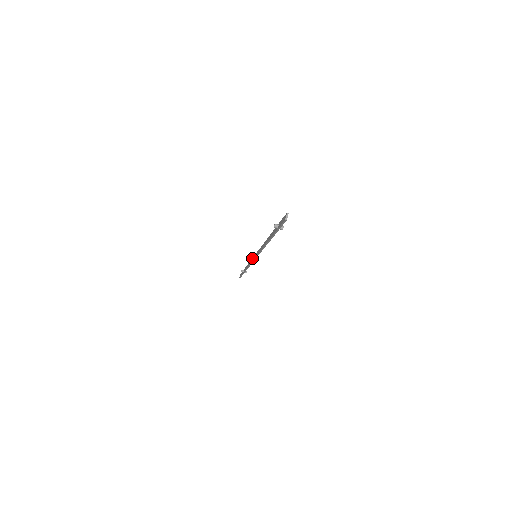
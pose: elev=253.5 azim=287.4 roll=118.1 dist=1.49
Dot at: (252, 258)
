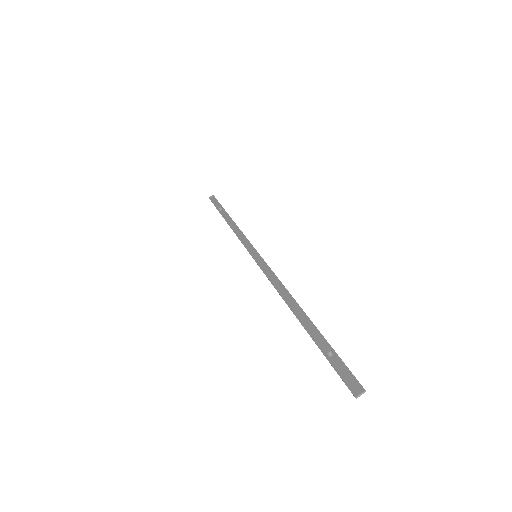
Dot at: (247, 239)
